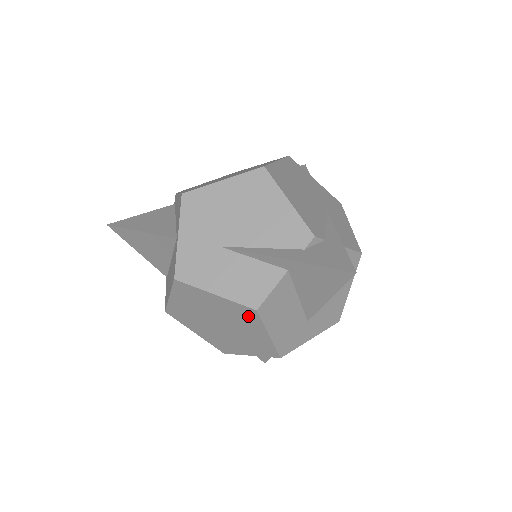
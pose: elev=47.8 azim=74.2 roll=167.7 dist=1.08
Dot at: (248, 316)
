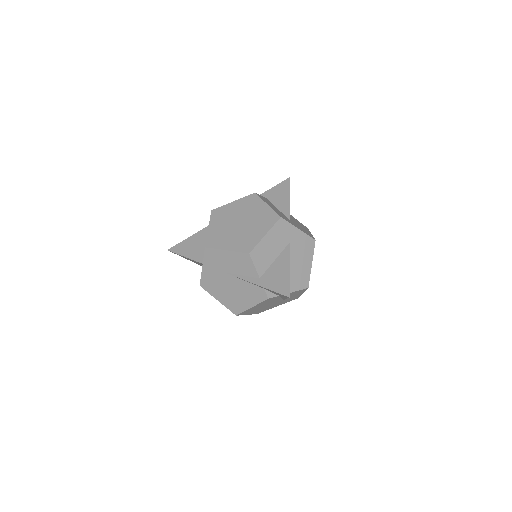
Dot at: (253, 201)
